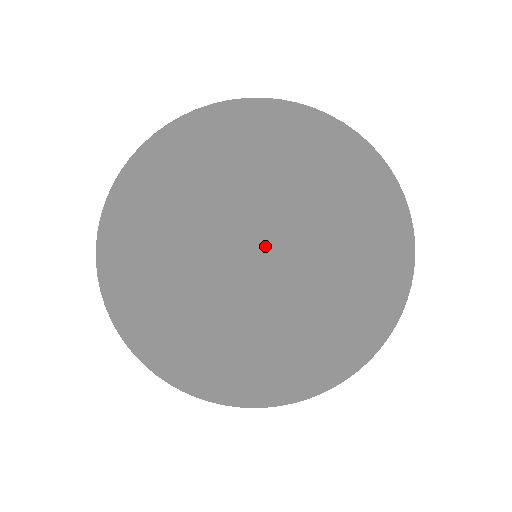
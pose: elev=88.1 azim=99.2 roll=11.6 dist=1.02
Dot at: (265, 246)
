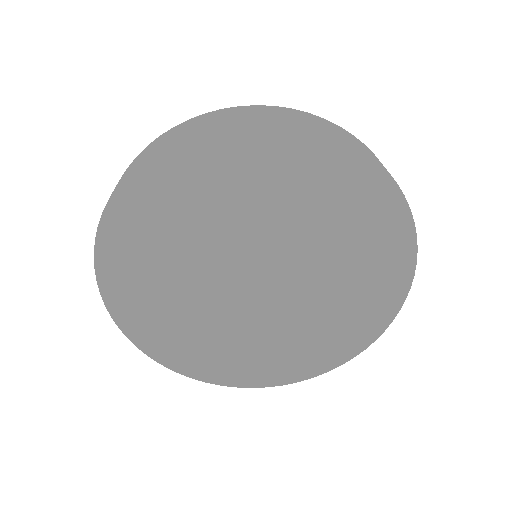
Dot at: (271, 263)
